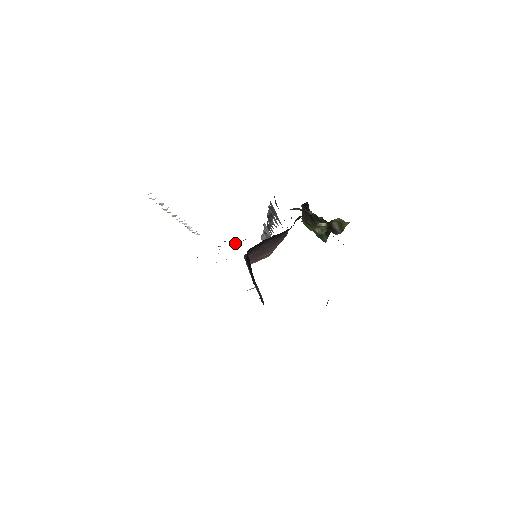
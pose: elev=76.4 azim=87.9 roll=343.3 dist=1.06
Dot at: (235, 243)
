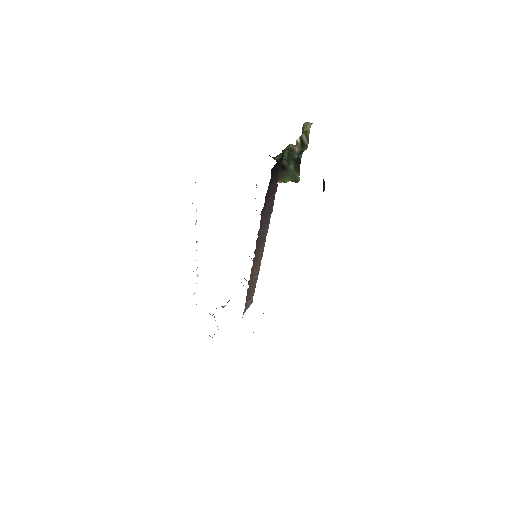
Dot at: (223, 307)
